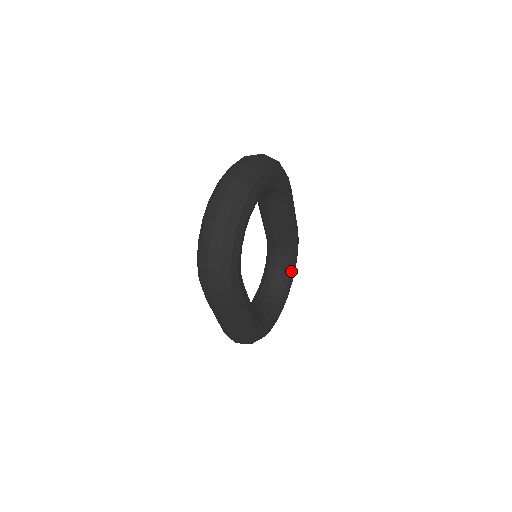
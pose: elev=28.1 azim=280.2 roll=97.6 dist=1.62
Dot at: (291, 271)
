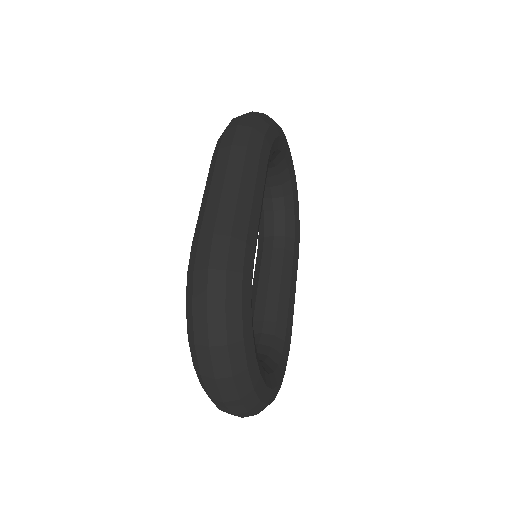
Dot at: (278, 369)
